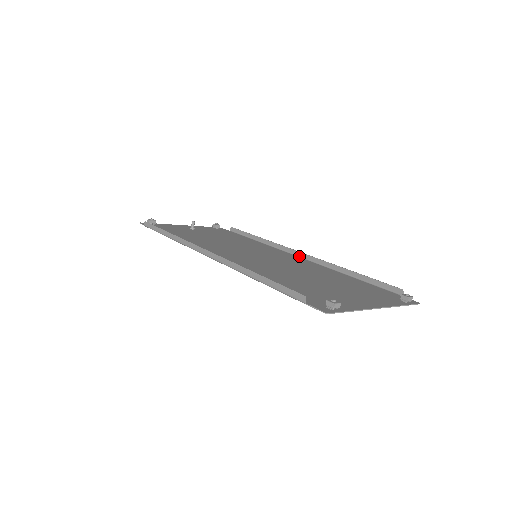
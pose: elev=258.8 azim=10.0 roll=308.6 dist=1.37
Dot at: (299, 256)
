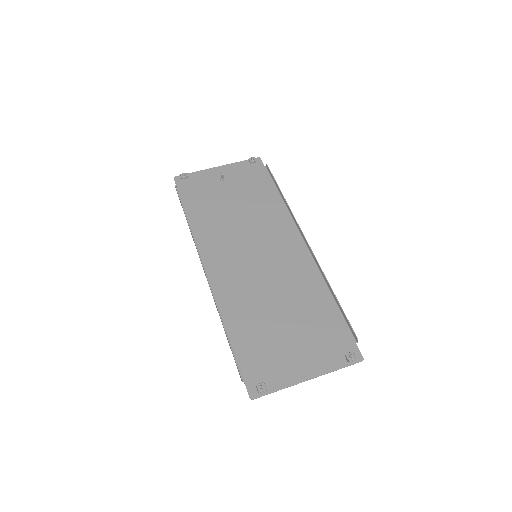
Dot at: (305, 243)
